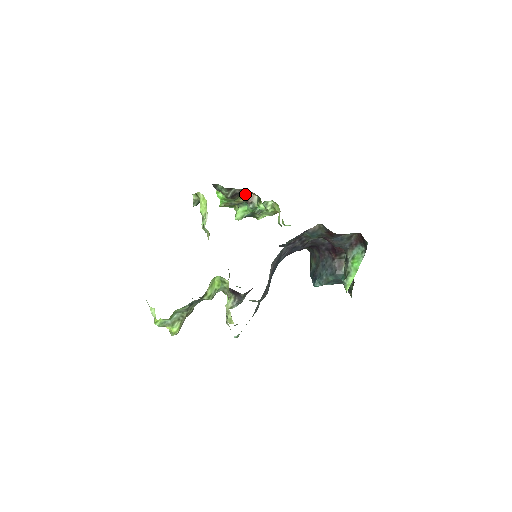
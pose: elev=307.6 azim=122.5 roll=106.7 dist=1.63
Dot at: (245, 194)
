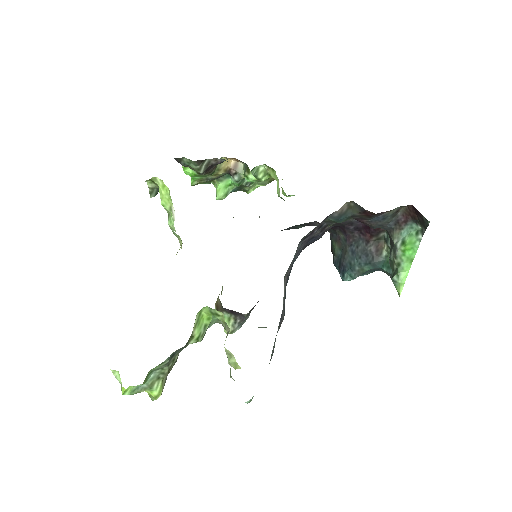
Dot at: (225, 163)
